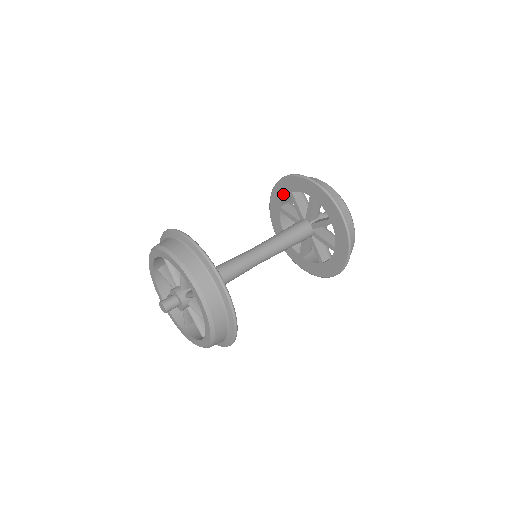
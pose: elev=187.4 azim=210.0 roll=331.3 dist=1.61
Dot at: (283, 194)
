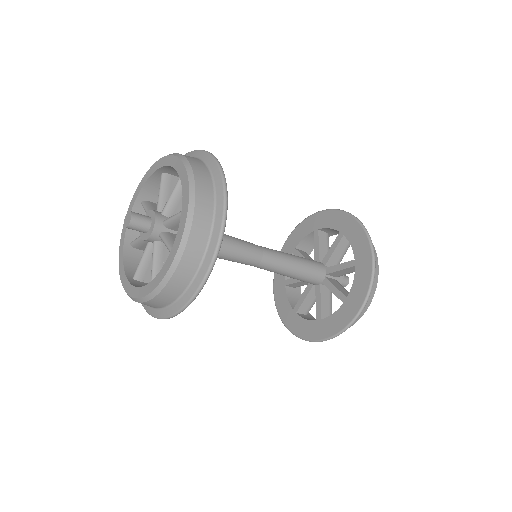
Dot at: (334, 225)
